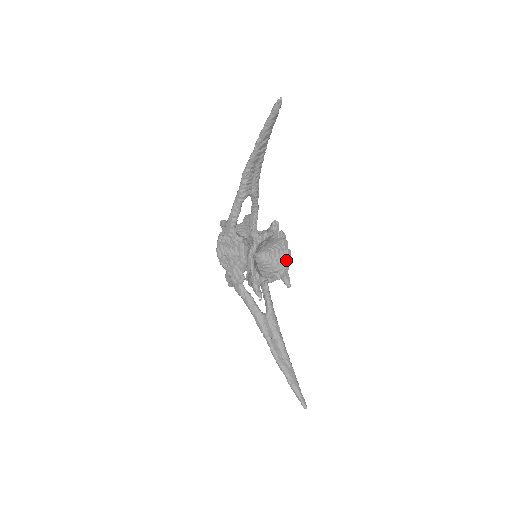
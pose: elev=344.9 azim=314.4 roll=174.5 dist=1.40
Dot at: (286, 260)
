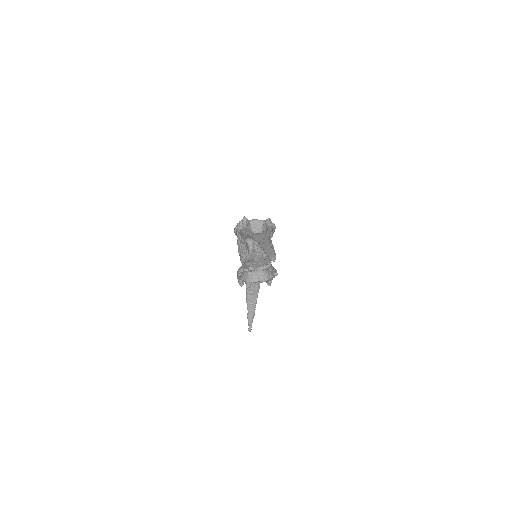
Dot at: (271, 277)
